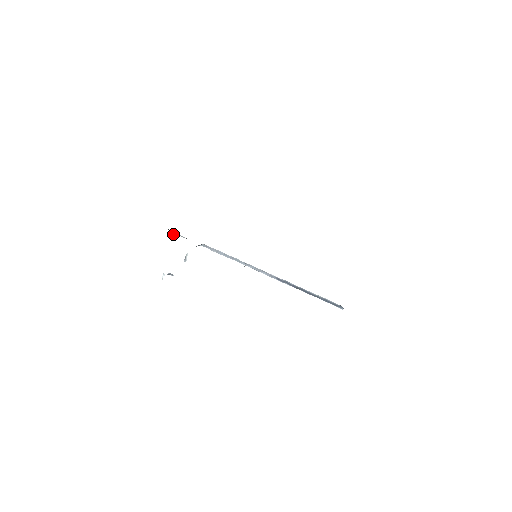
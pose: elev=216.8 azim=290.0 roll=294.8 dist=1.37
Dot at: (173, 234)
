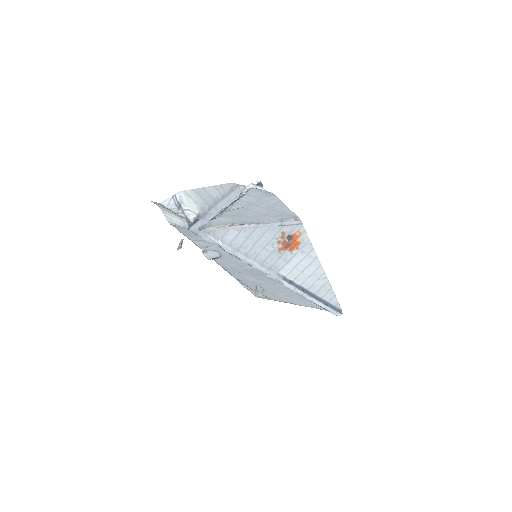
Dot at: (177, 203)
